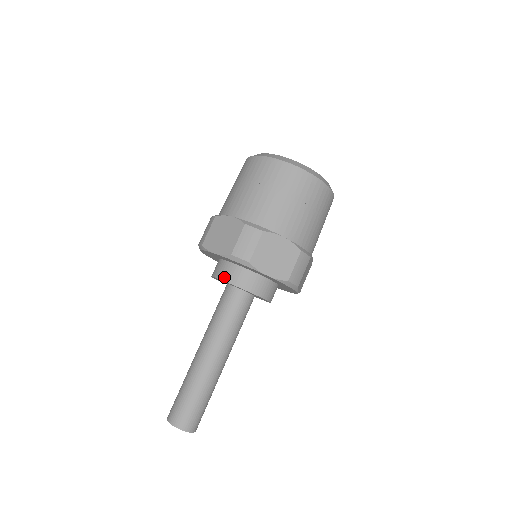
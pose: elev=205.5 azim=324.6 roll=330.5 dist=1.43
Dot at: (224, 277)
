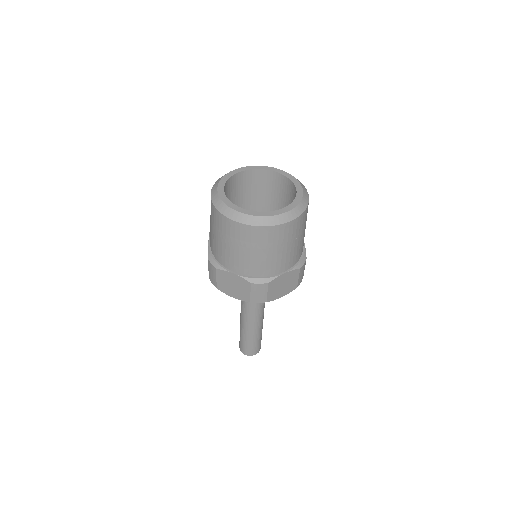
Dot at: occluded
